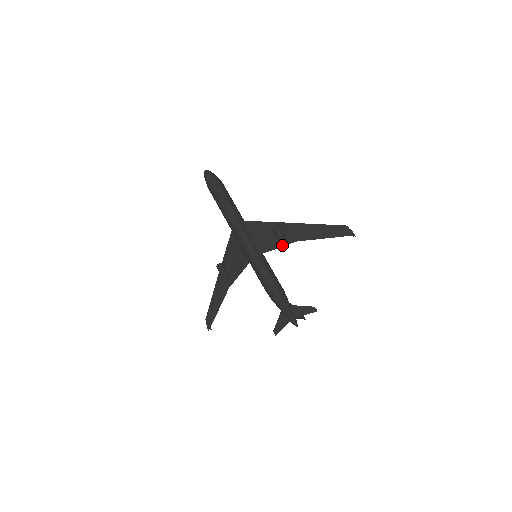
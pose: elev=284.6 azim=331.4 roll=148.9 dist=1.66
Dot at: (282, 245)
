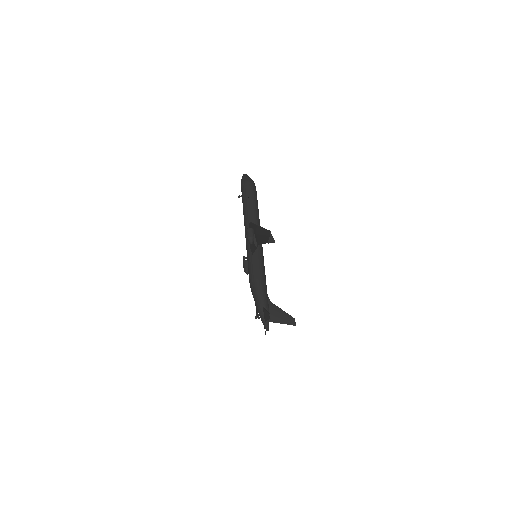
Dot at: (256, 248)
